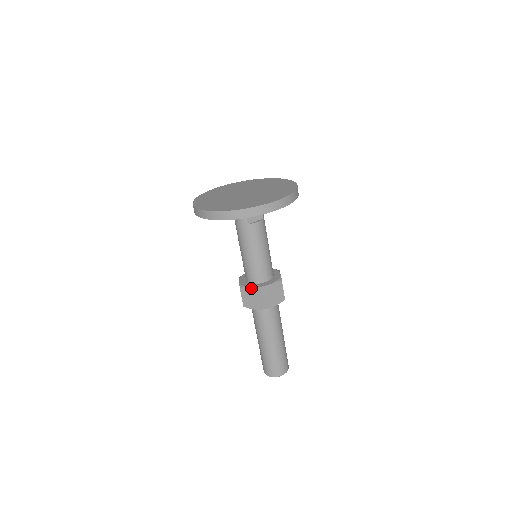
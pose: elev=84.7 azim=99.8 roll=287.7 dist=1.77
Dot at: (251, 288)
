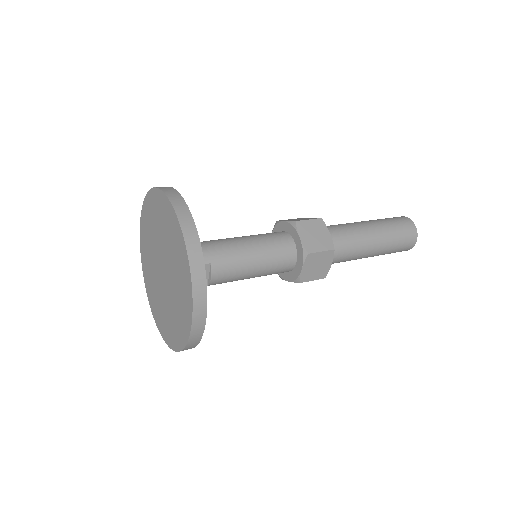
Dot at: (289, 281)
